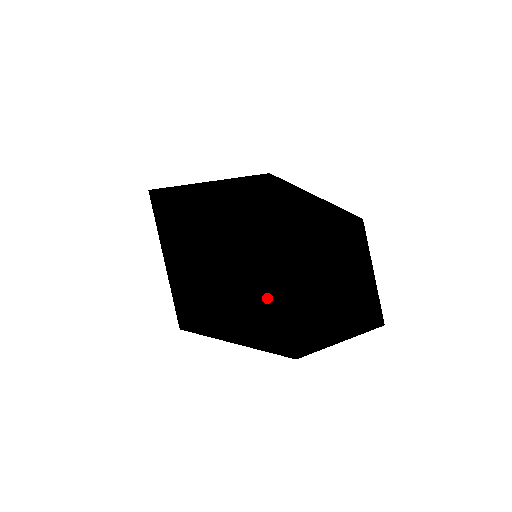
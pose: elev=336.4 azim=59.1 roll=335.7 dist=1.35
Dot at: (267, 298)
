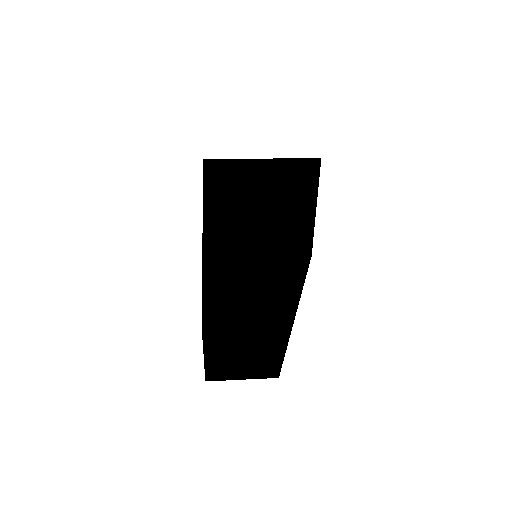
Dot at: occluded
